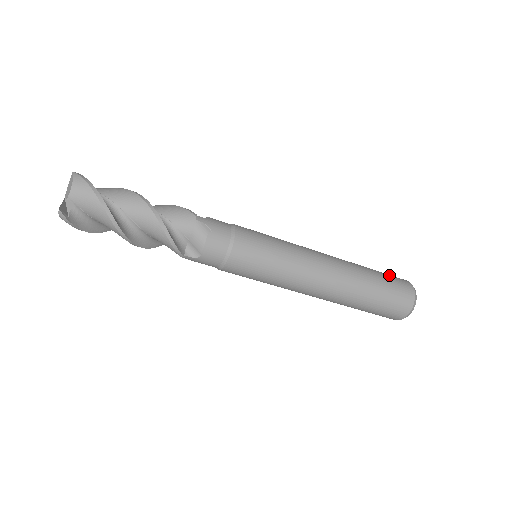
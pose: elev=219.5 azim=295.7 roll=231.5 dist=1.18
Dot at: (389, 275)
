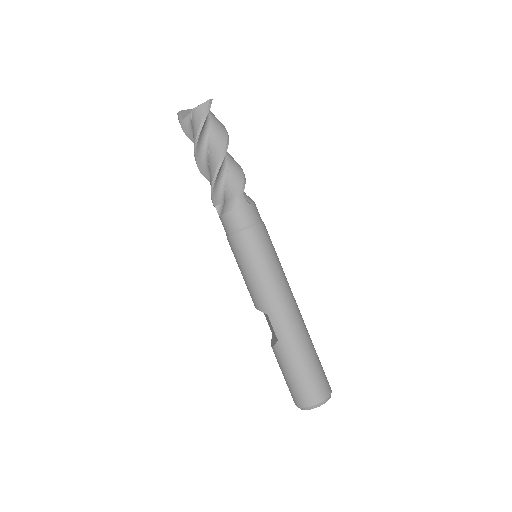
Dot at: occluded
